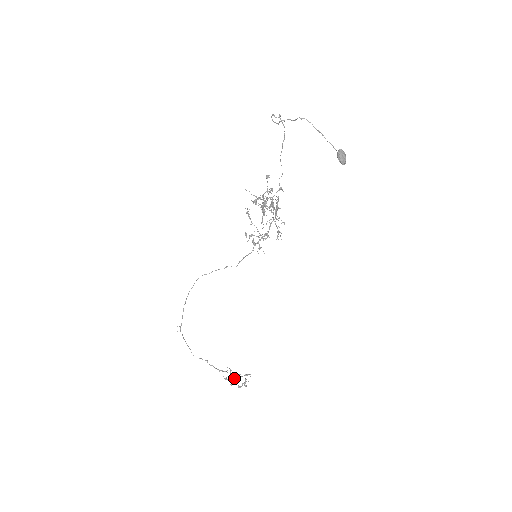
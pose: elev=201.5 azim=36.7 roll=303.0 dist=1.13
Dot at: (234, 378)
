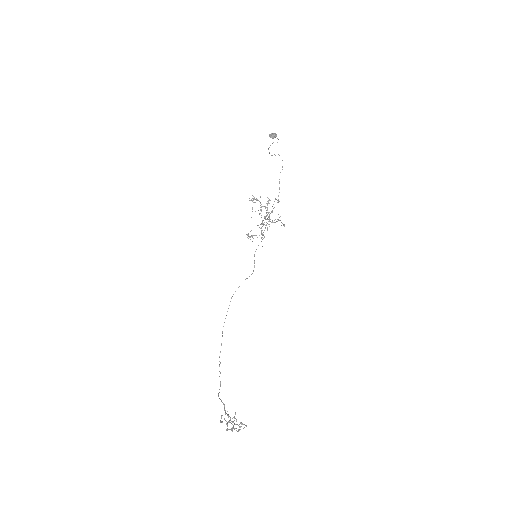
Dot at: occluded
